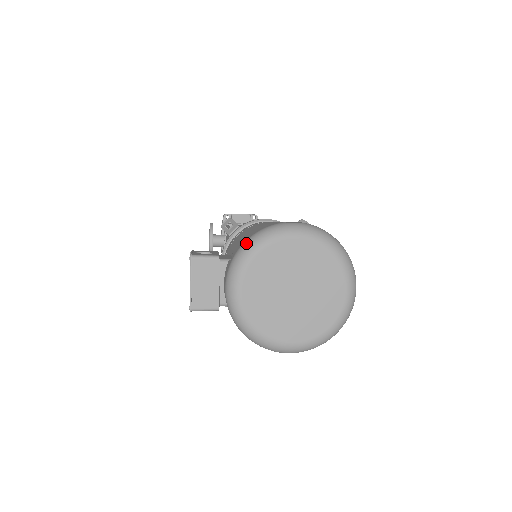
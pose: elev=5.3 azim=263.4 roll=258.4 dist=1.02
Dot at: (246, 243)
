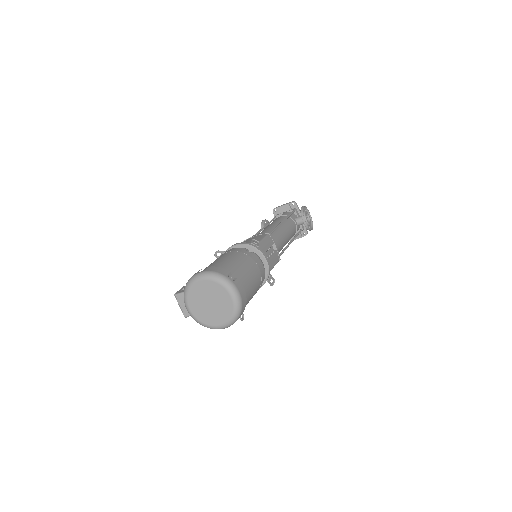
Dot at: (184, 288)
